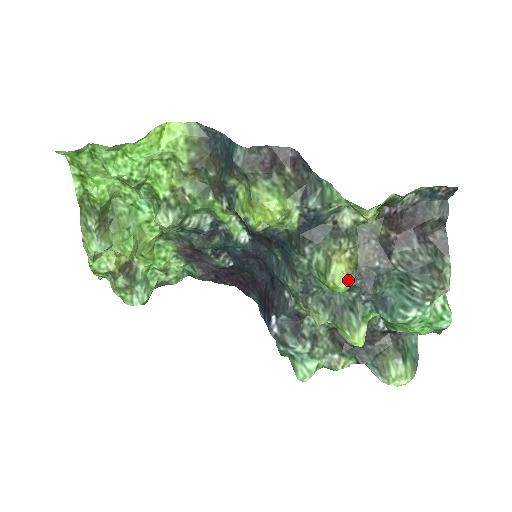
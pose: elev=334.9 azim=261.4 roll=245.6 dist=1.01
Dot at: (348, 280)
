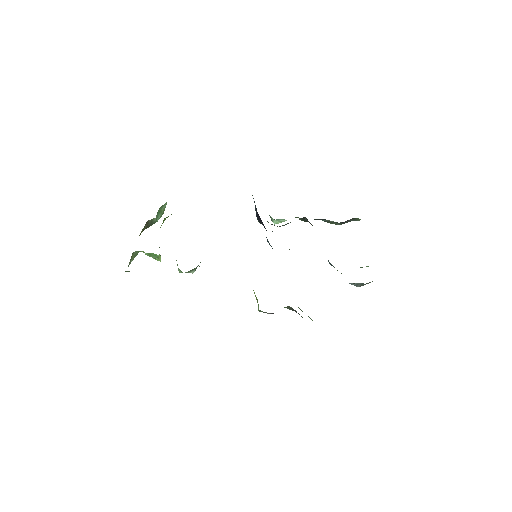
Dot at: occluded
